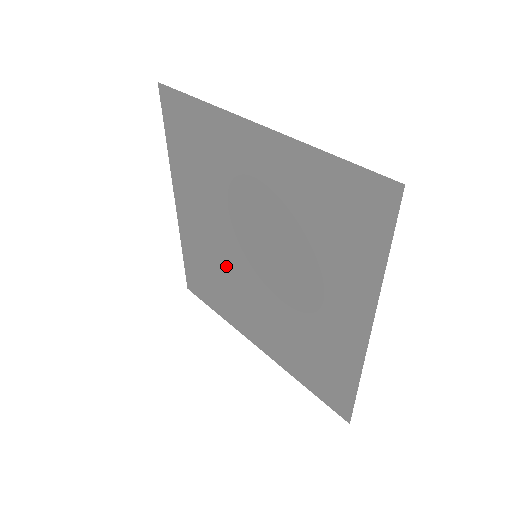
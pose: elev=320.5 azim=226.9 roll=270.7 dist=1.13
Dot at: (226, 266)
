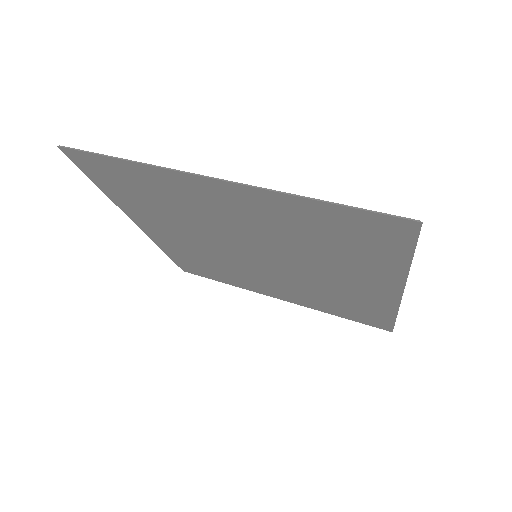
Dot at: (223, 261)
